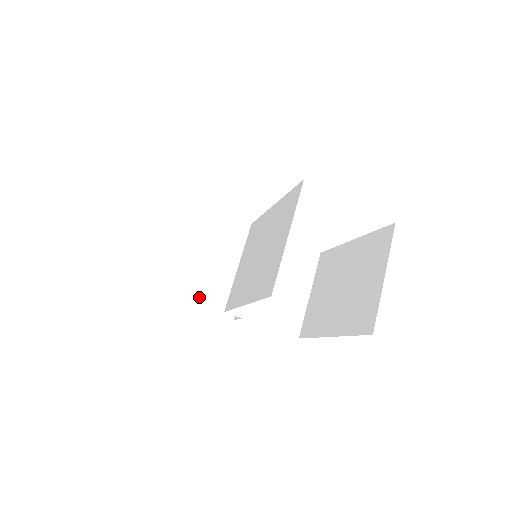
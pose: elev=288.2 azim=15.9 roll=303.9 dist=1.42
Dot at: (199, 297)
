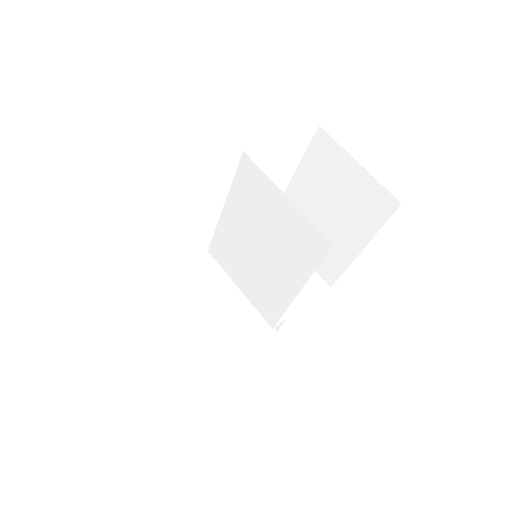
Dot at: (238, 345)
